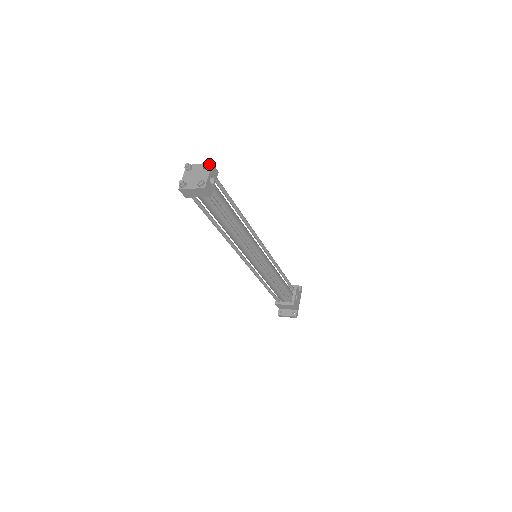
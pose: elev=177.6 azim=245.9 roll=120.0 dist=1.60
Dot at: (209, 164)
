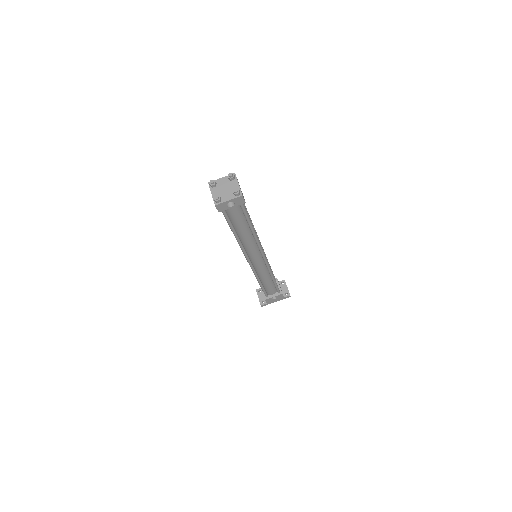
Dot at: (239, 194)
